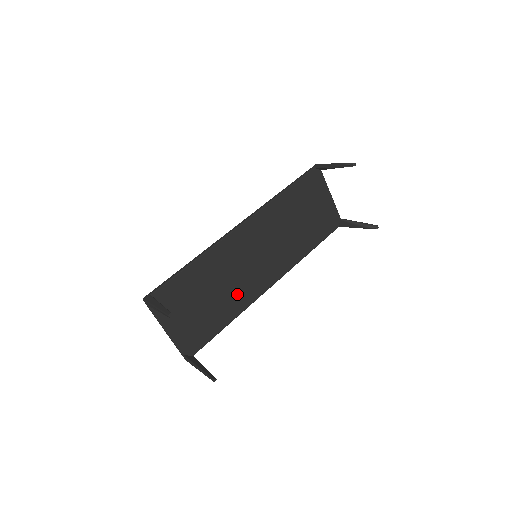
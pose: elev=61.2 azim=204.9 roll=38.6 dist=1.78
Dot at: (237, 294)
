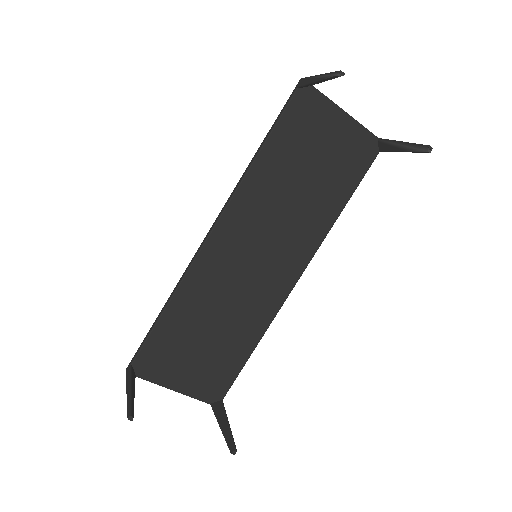
Dot at: (249, 313)
